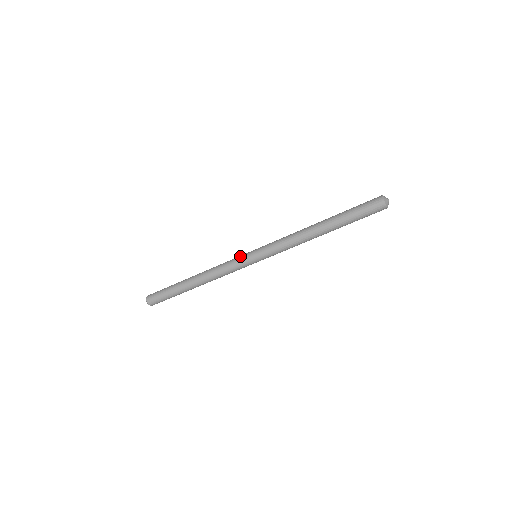
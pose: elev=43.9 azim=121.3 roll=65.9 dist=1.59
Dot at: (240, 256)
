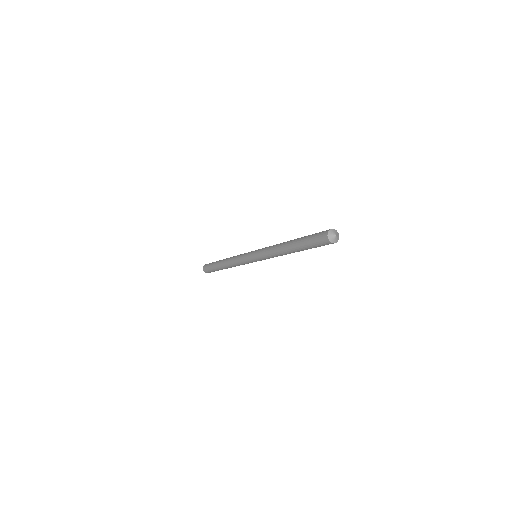
Dot at: (245, 255)
